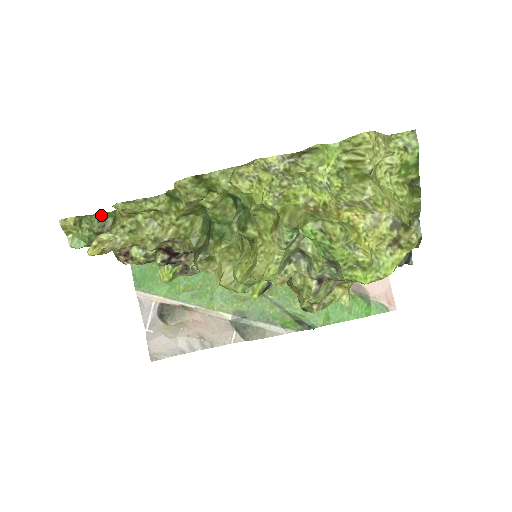
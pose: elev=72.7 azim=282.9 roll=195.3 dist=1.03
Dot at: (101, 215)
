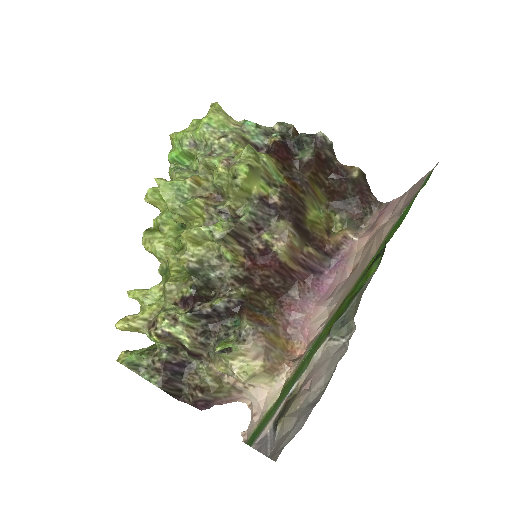
Dot at: (150, 347)
